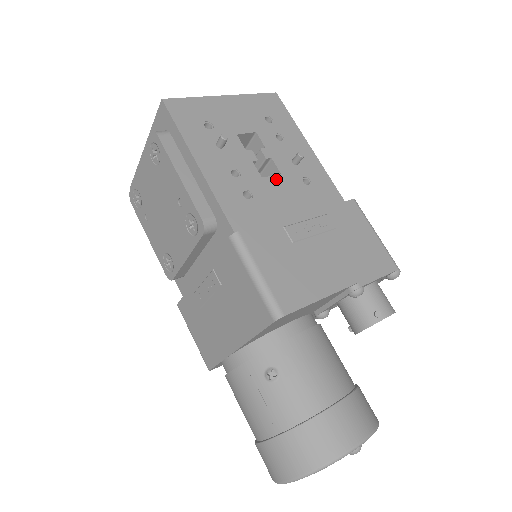
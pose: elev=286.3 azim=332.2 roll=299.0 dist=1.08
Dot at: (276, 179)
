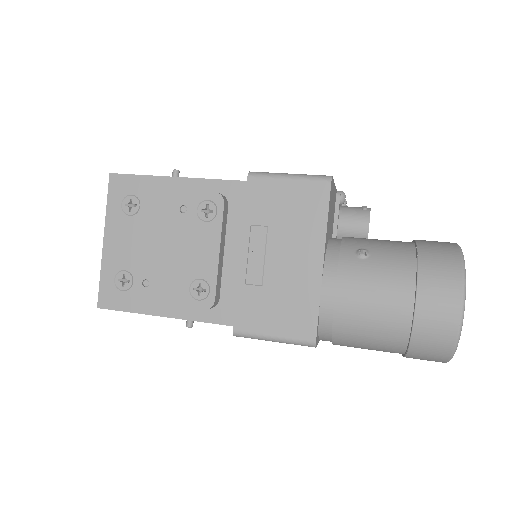
Dot at: occluded
